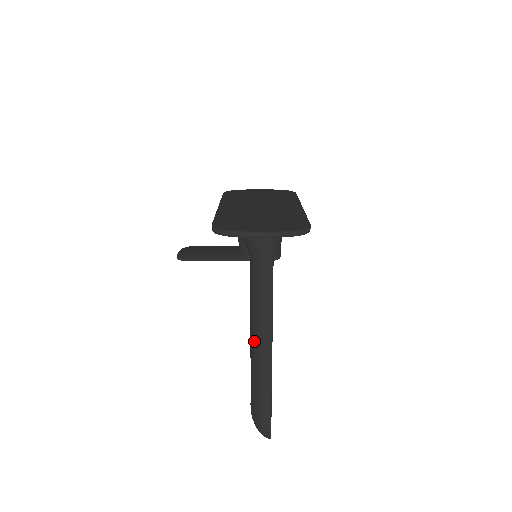
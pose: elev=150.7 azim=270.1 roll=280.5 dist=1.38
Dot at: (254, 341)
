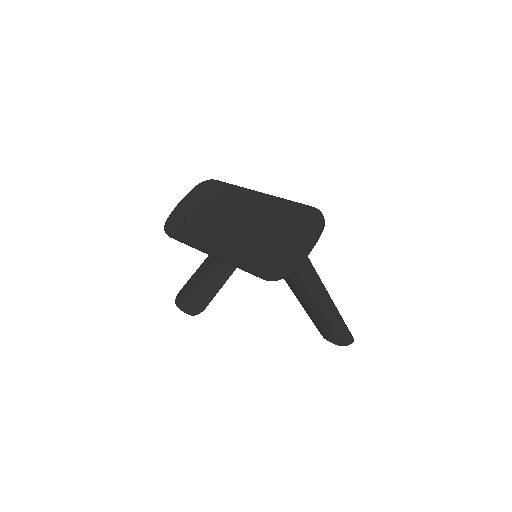
Dot at: (318, 308)
